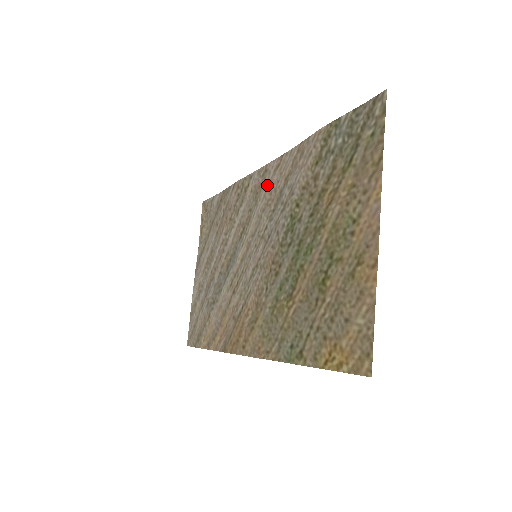
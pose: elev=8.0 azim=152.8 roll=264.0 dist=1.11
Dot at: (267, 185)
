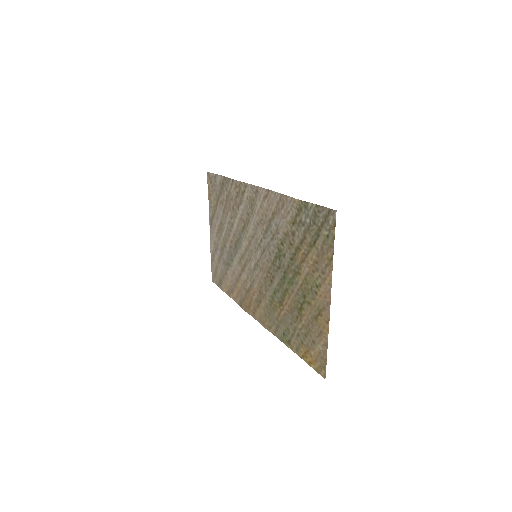
Dot at: (259, 205)
